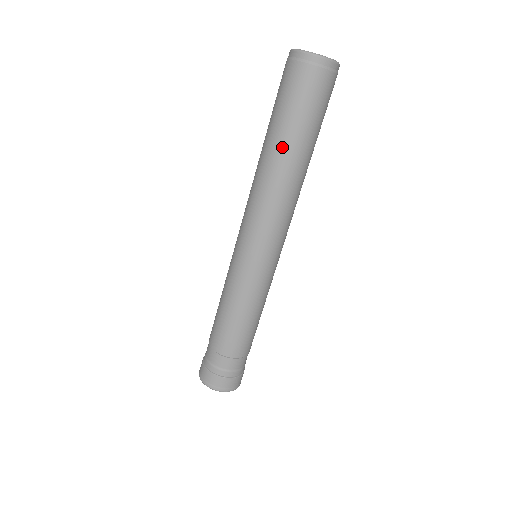
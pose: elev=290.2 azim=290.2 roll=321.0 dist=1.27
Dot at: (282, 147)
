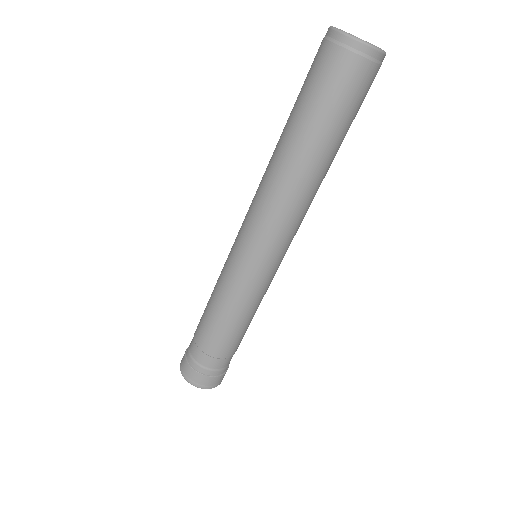
Dot at: (311, 149)
